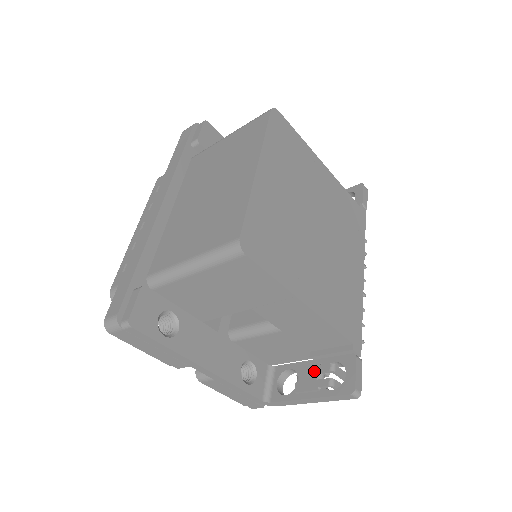
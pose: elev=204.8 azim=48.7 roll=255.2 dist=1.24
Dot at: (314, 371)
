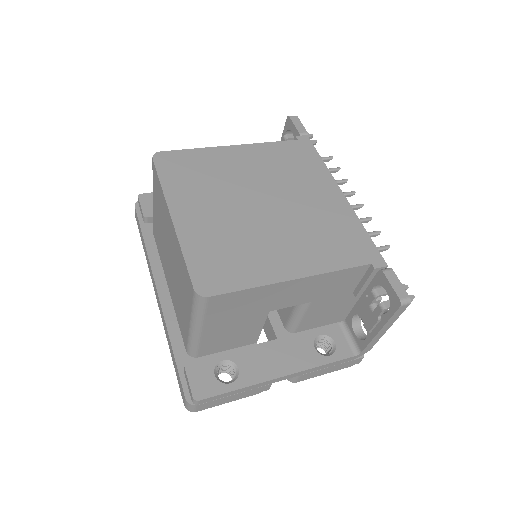
Dot at: (366, 306)
